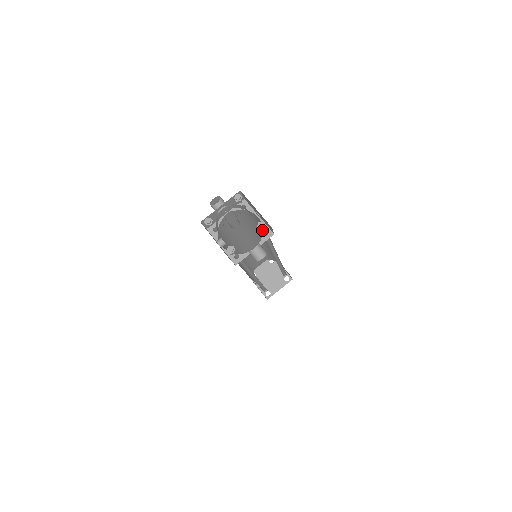
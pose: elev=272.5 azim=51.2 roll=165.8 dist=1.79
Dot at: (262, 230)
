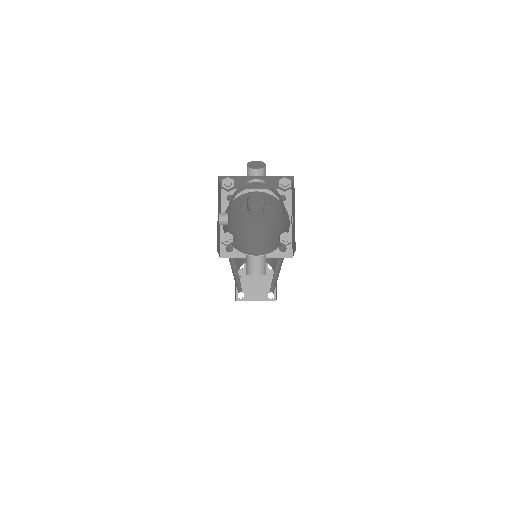
Dot at: occluded
